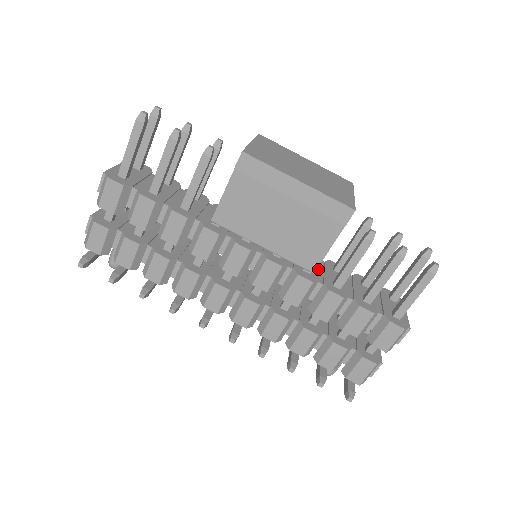
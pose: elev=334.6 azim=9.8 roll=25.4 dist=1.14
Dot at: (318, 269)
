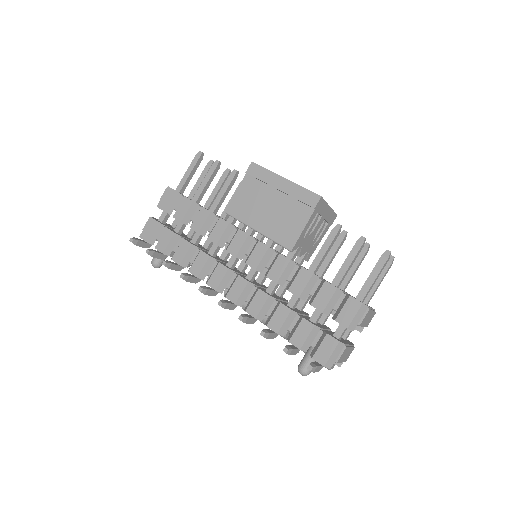
Dot at: occluded
